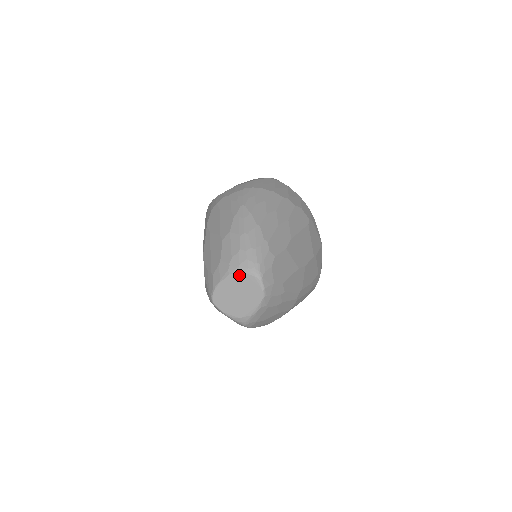
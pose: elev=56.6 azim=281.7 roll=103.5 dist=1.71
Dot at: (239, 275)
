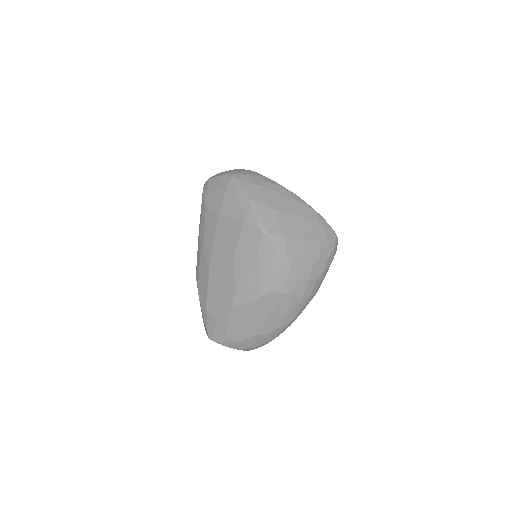
Dot at: occluded
